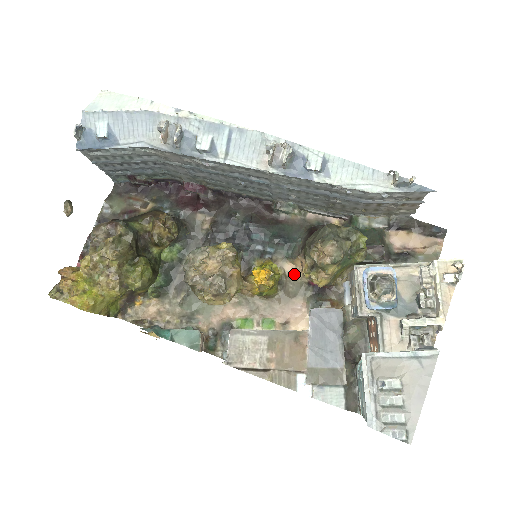
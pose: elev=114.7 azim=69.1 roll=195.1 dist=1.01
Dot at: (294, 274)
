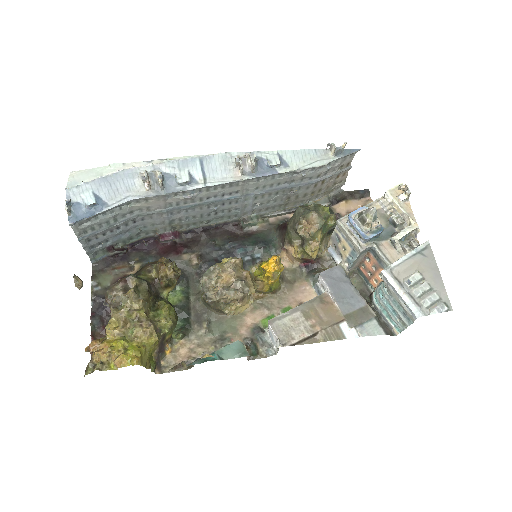
Dot at: (285, 266)
